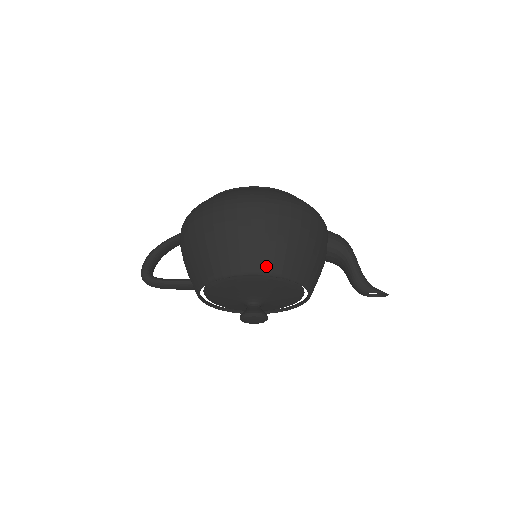
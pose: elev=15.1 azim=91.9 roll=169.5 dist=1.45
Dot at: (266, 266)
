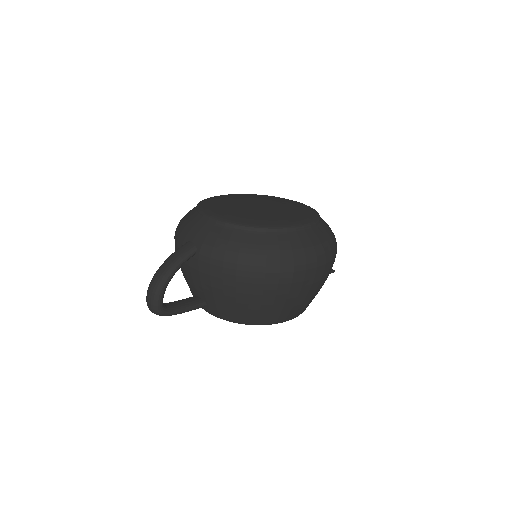
Dot at: (303, 311)
